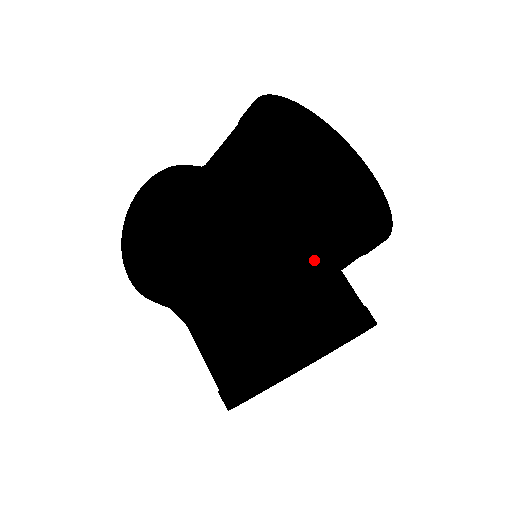
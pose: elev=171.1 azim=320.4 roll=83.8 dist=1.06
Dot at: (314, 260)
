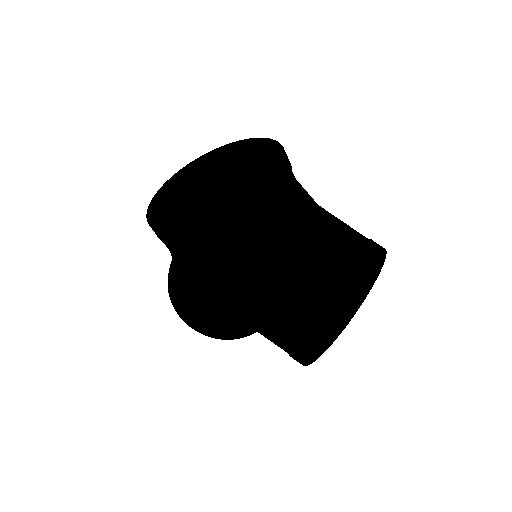
Dot at: occluded
